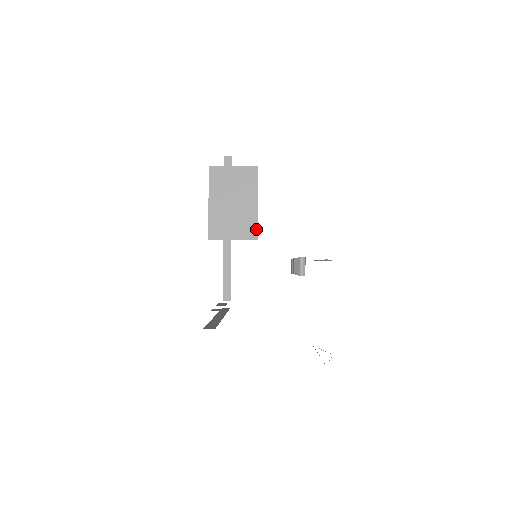
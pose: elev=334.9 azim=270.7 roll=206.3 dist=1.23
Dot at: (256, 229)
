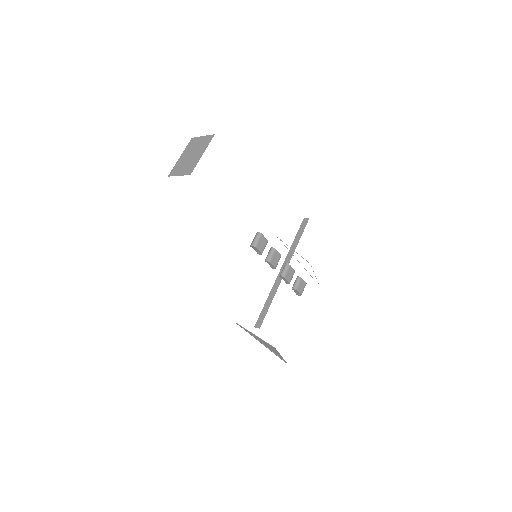
Dot at: (193, 169)
